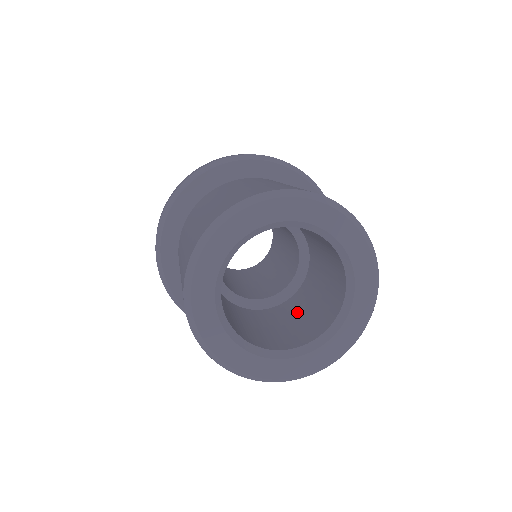
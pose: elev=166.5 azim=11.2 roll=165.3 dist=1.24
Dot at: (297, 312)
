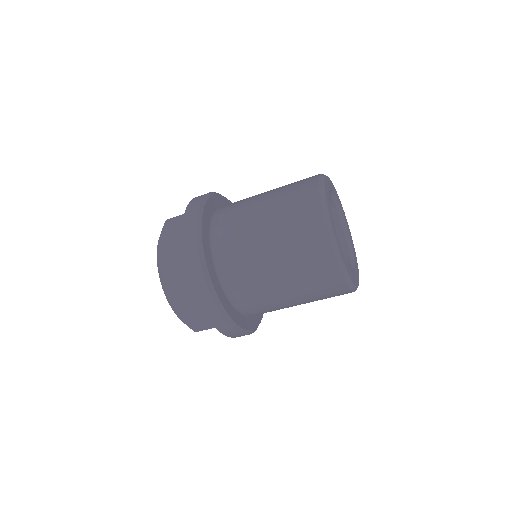
Dot at: occluded
